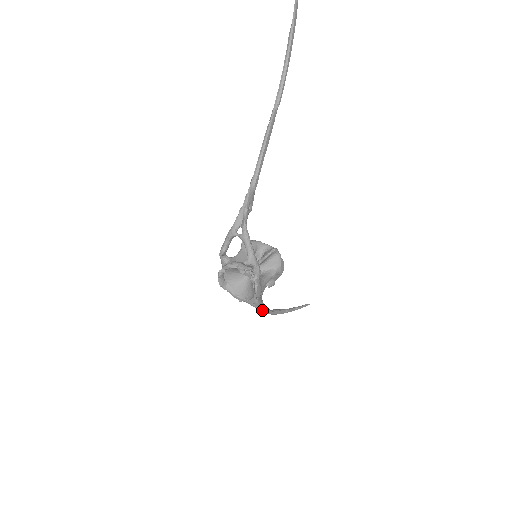
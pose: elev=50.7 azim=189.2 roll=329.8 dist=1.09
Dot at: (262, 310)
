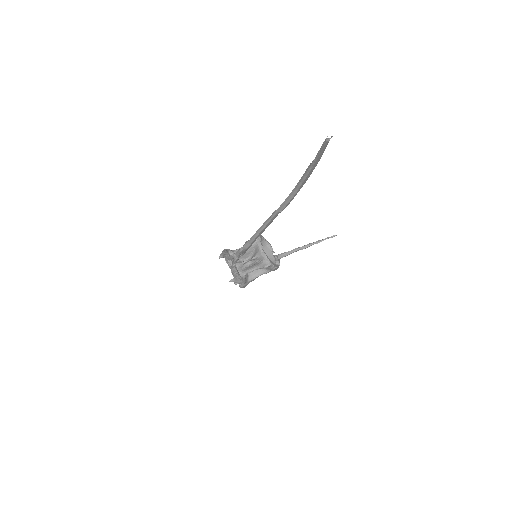
Dot at: occluded
